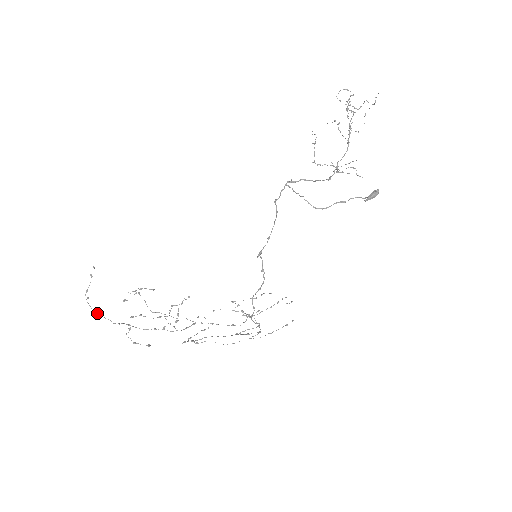
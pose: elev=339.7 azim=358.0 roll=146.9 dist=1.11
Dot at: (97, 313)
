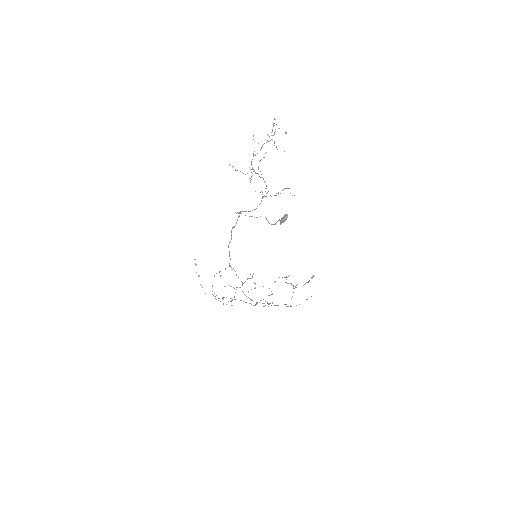
Dot at: occluded
